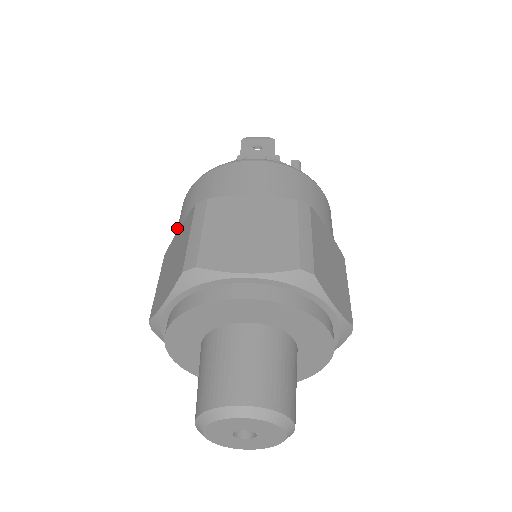
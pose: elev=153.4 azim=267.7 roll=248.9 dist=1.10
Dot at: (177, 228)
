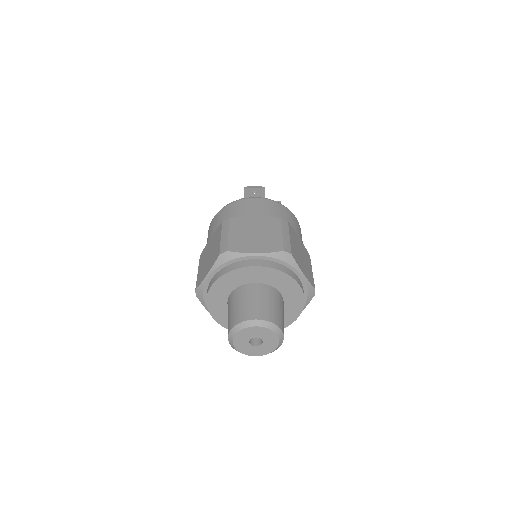
Dot at: (208, 239)
